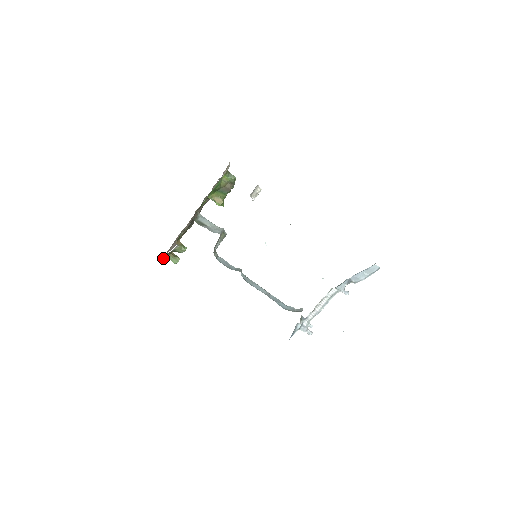
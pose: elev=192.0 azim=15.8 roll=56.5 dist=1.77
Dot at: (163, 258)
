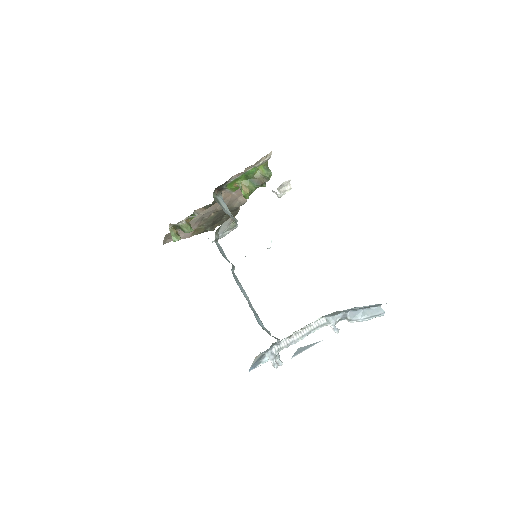
Dot at: (166, 241)
